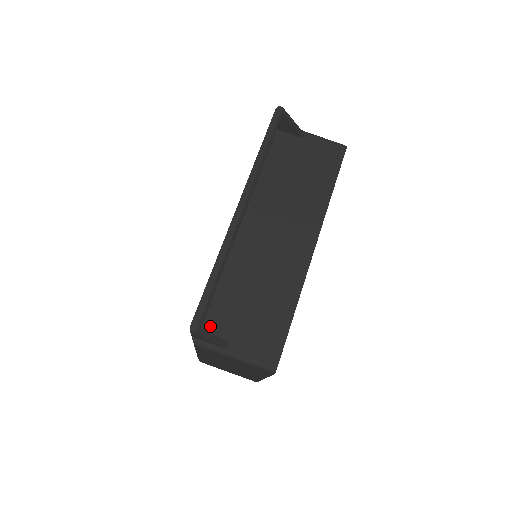
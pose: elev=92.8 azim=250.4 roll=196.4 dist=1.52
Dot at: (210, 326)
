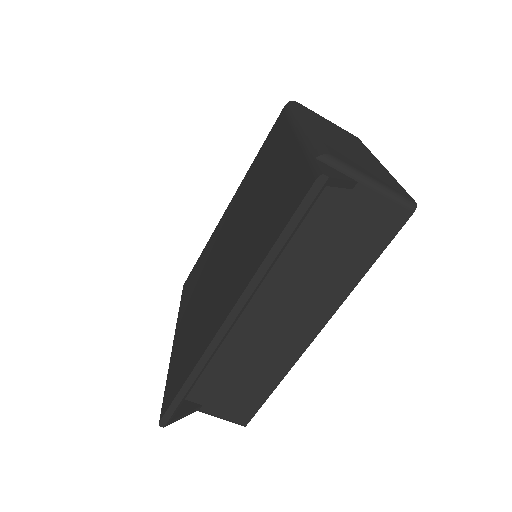
Dot at: occluded
